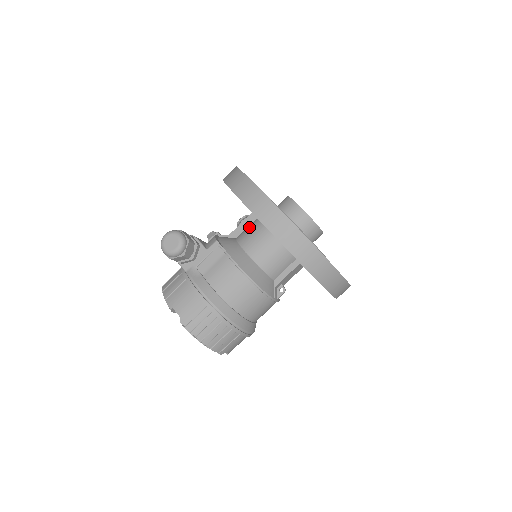
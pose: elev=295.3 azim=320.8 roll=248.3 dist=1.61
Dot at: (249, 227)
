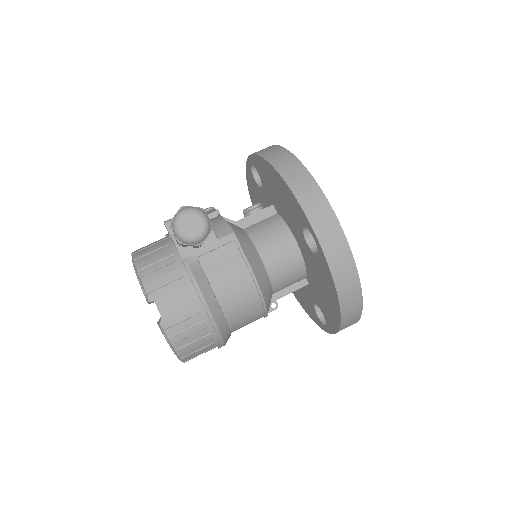
Dot at: (267, 224)
